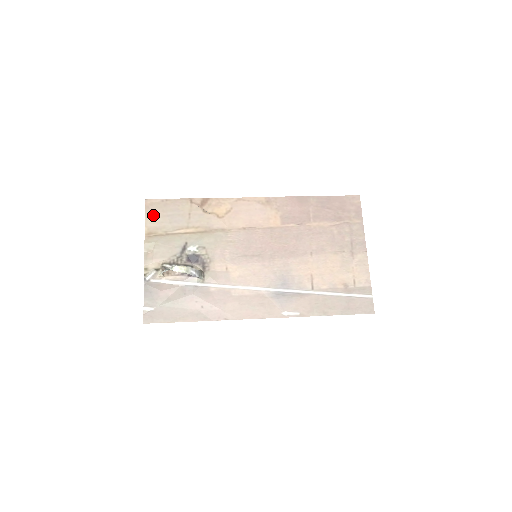
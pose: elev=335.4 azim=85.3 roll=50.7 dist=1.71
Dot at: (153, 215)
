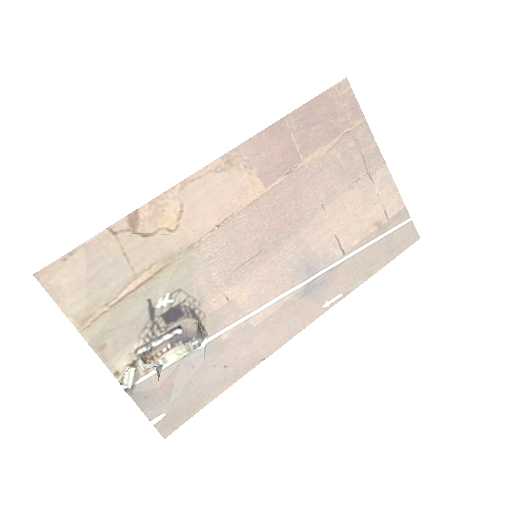
Dot at: (67, 292)
